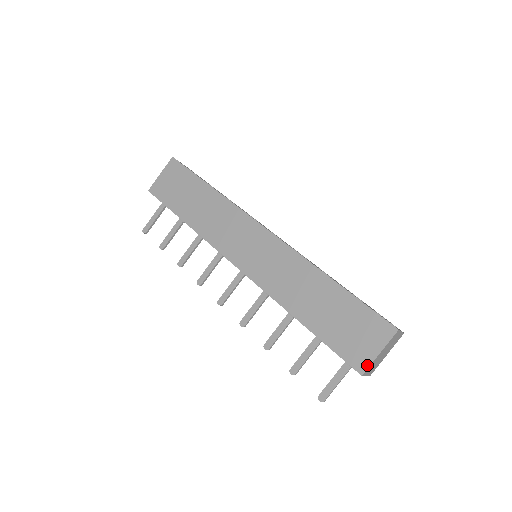
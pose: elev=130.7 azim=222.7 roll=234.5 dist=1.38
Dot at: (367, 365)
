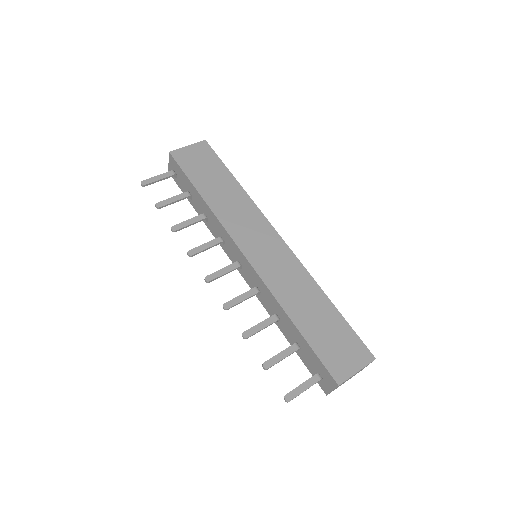
Dot at: (345, 378)
